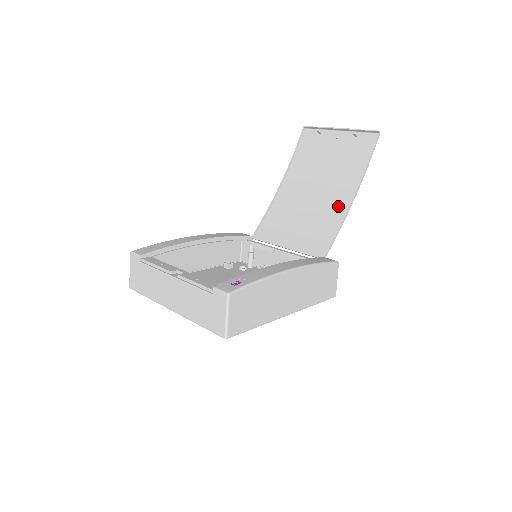
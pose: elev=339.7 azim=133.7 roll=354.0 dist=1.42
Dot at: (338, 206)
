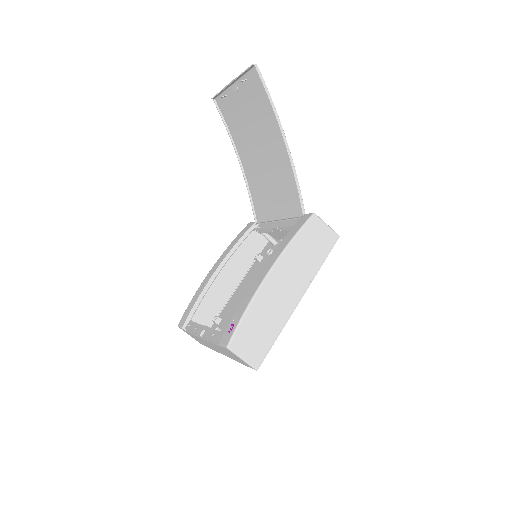
Dot at: (282, 157)
